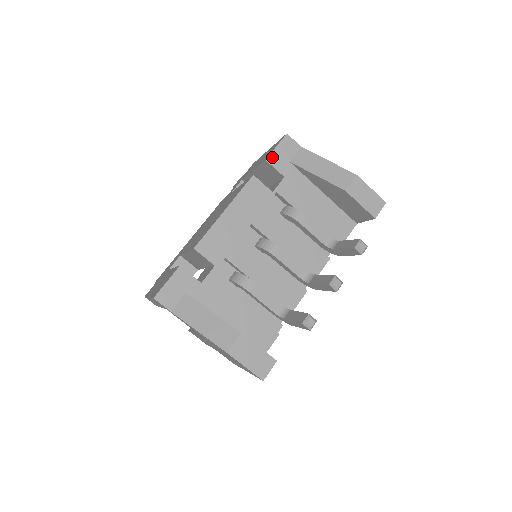
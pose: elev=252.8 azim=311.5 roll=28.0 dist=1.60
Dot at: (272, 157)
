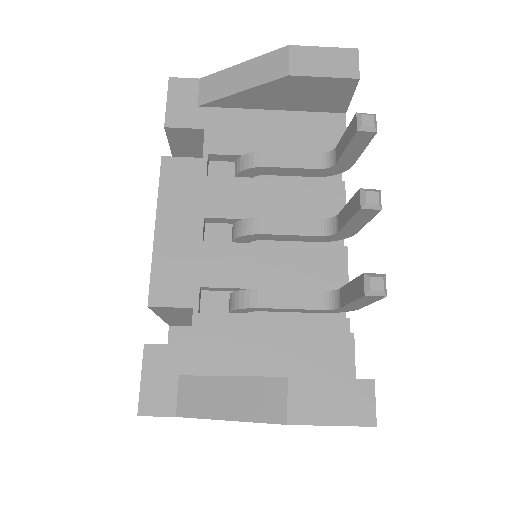
Dot at: (170, 118)
